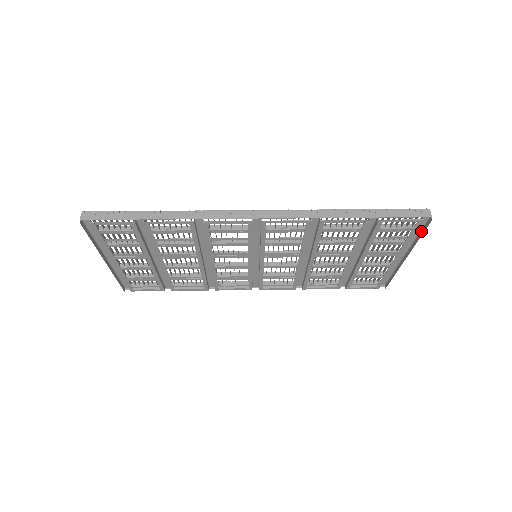
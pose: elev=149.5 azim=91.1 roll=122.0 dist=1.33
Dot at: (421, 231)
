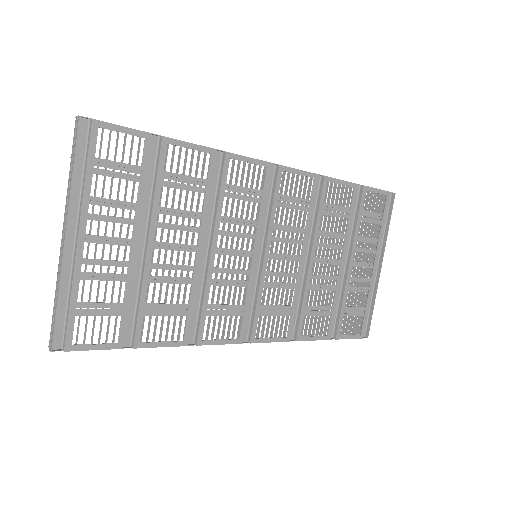
Dot at: (388, 217)
